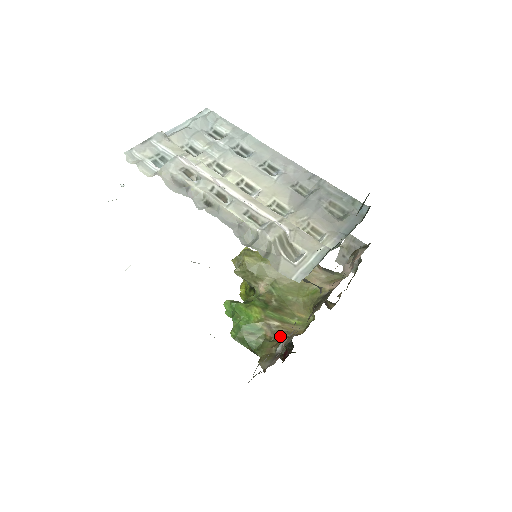
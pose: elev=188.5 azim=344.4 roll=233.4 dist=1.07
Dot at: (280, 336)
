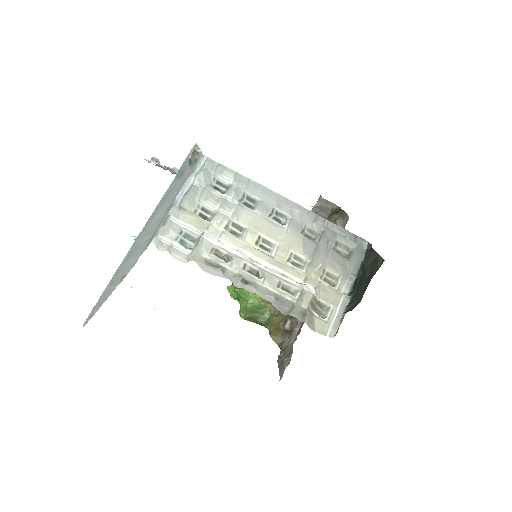
Dot at: occluded
